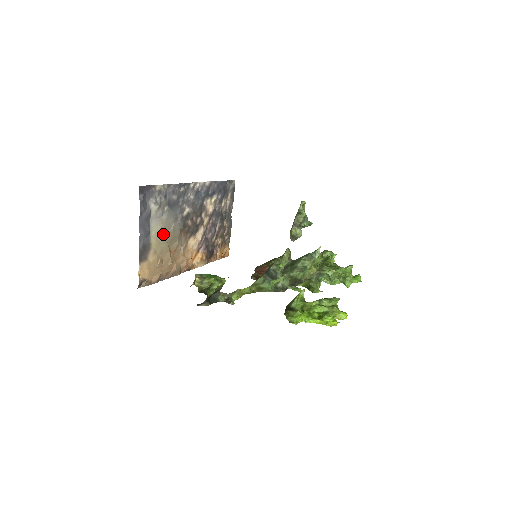
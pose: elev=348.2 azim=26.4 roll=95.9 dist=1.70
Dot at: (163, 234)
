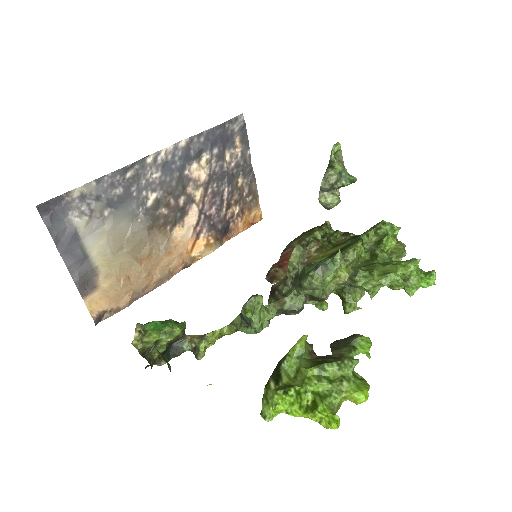
Dot at: (115, 246)
